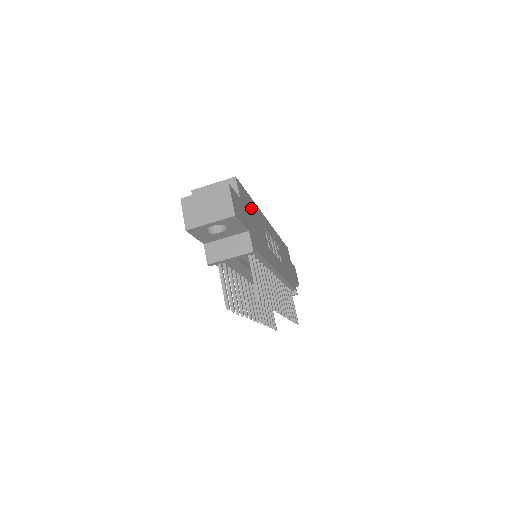
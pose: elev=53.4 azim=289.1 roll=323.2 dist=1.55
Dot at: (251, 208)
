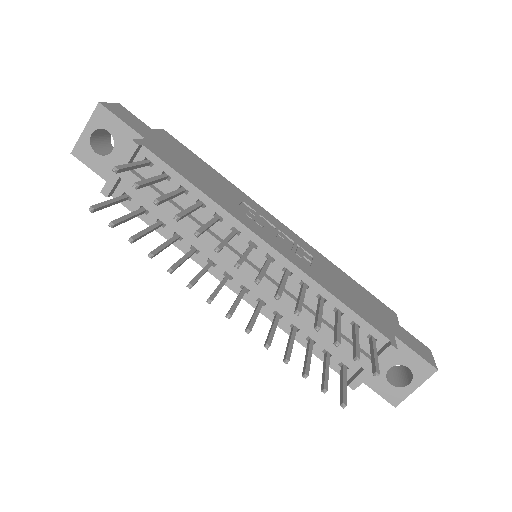
Dot at: (197, 163)
